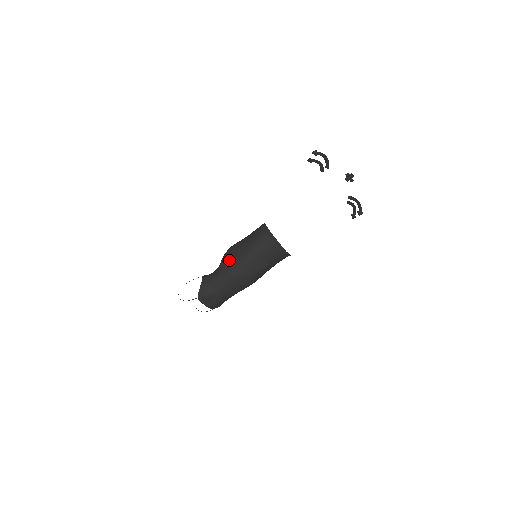
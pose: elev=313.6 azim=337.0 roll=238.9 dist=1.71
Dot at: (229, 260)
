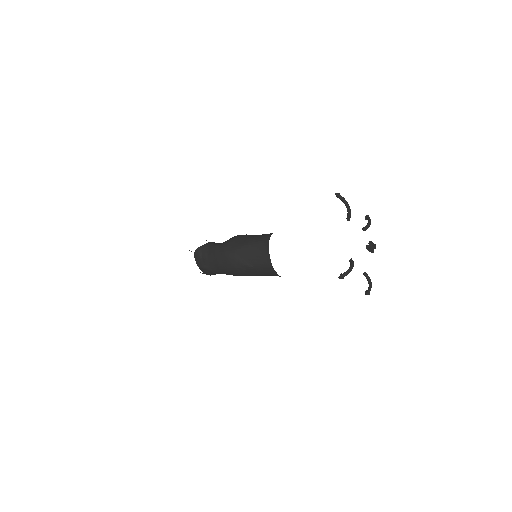
Dot at: (231, 240)
